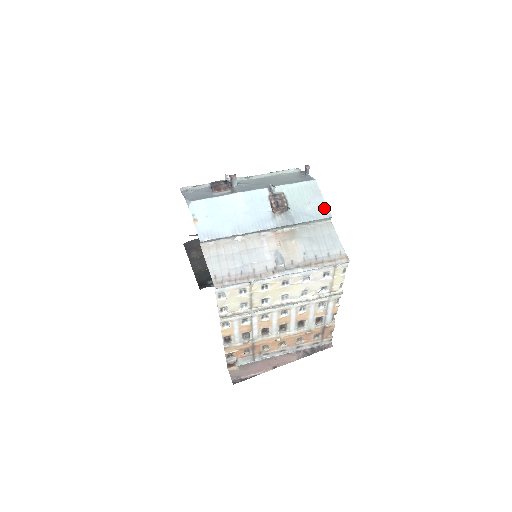
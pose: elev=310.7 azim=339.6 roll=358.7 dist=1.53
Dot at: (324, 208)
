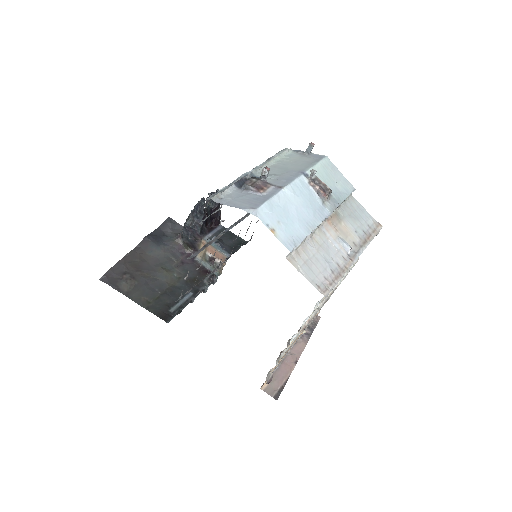
Dot at: (347, 183)
